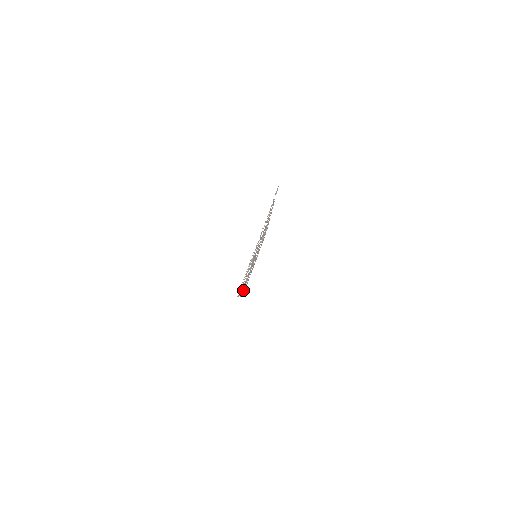
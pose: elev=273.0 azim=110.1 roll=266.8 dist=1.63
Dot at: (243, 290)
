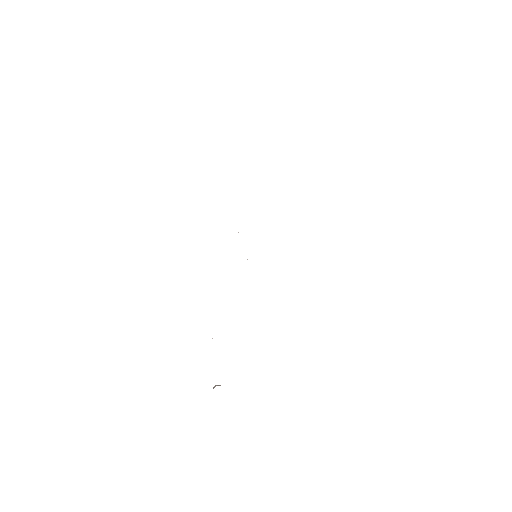
Dot at: occluded
